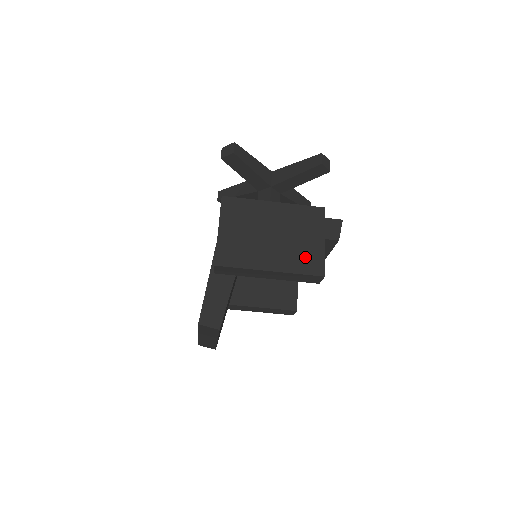
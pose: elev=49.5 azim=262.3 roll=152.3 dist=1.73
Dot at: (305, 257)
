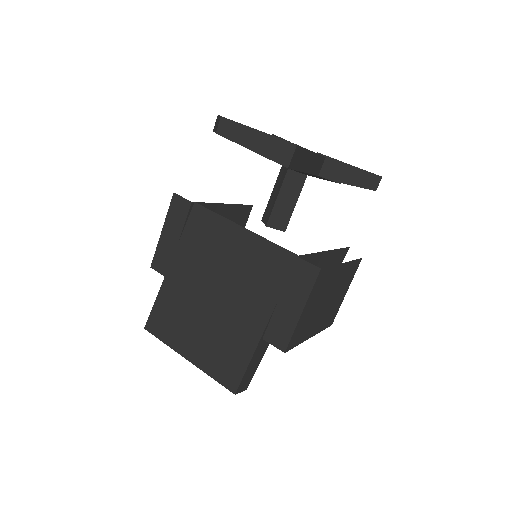
Dot at: (332, 313)
